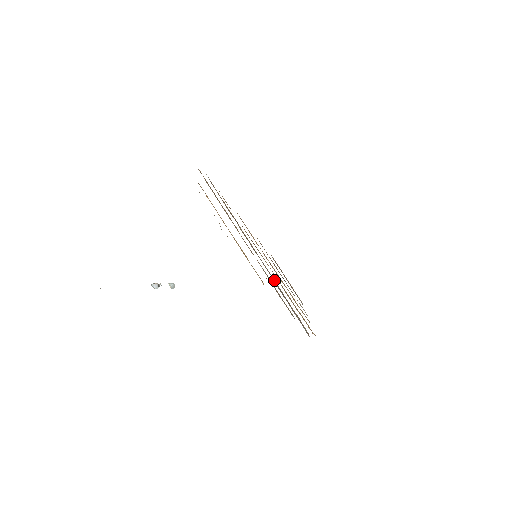
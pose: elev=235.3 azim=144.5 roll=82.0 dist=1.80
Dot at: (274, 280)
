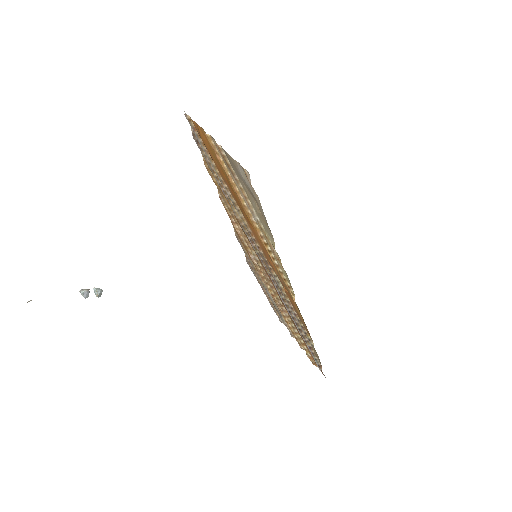
Dot at: (280, 292)
